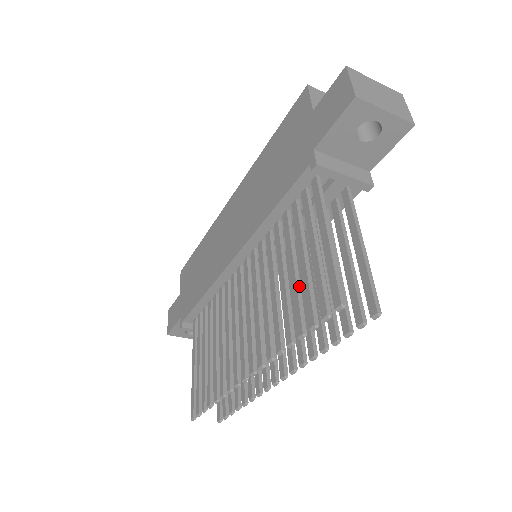
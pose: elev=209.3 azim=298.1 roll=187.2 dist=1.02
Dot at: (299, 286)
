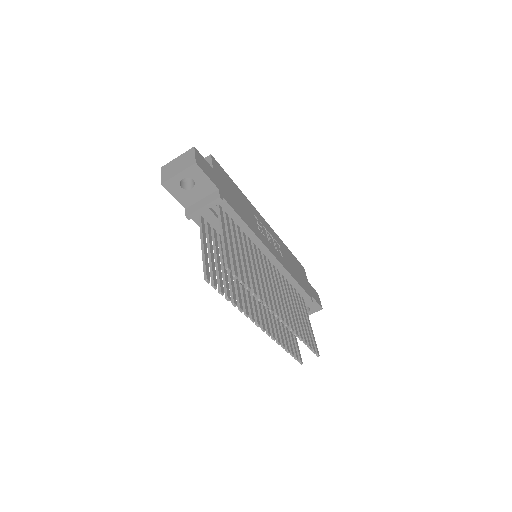
Dot at: (224, 274)
